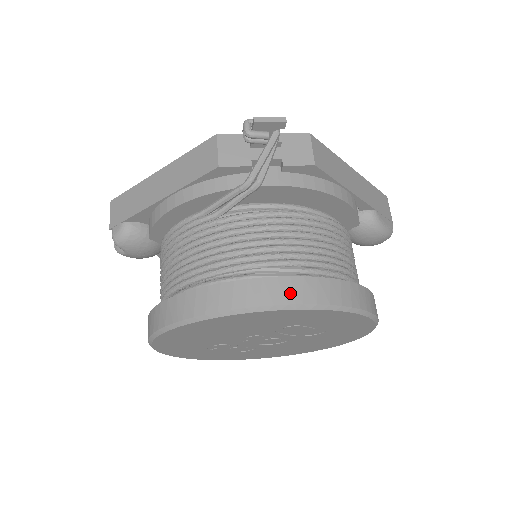
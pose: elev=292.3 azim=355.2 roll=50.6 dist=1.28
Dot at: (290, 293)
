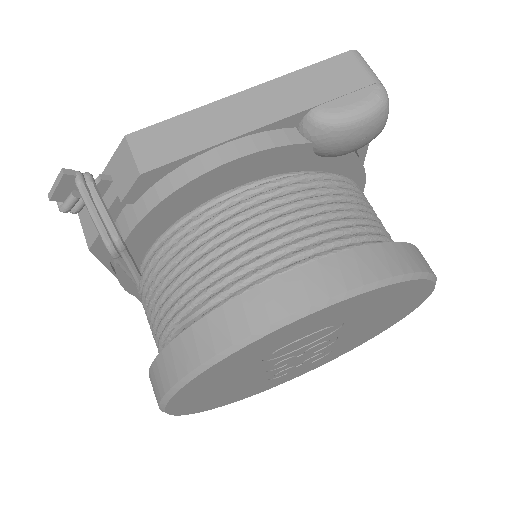
Dot at: (185, 357)
